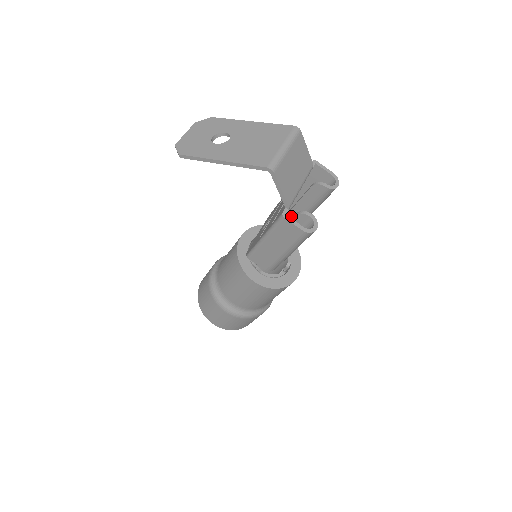
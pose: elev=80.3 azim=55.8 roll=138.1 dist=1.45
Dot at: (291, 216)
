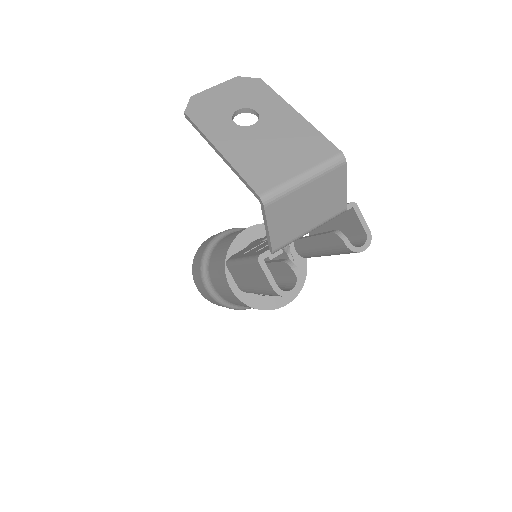
Dot at: (304, 243)
